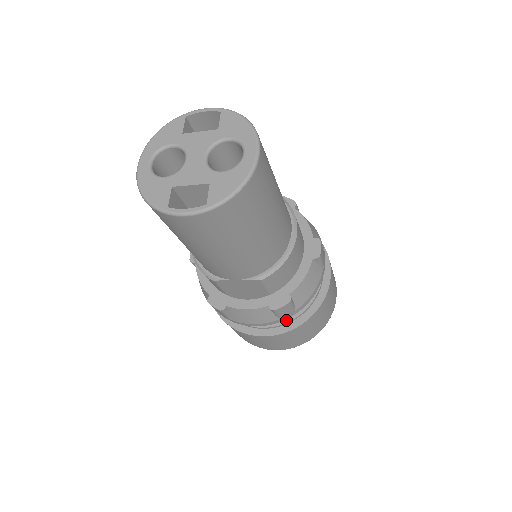
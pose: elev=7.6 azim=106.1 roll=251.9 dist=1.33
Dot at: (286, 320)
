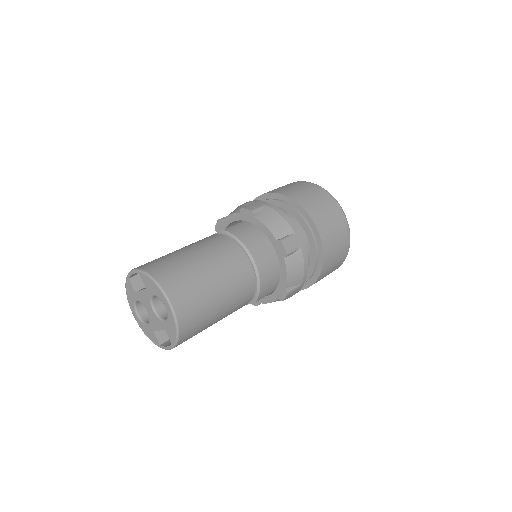
Dot at: (307, 277)
